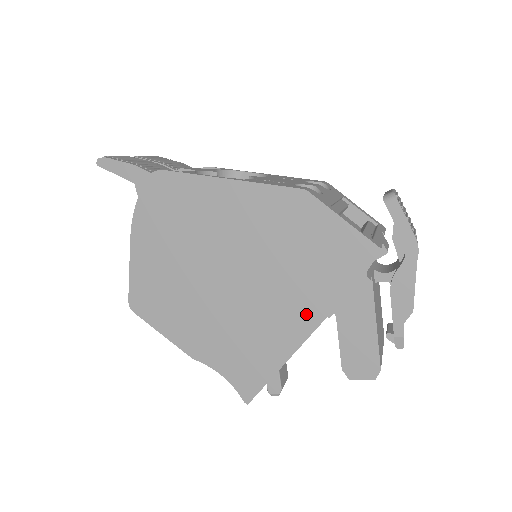
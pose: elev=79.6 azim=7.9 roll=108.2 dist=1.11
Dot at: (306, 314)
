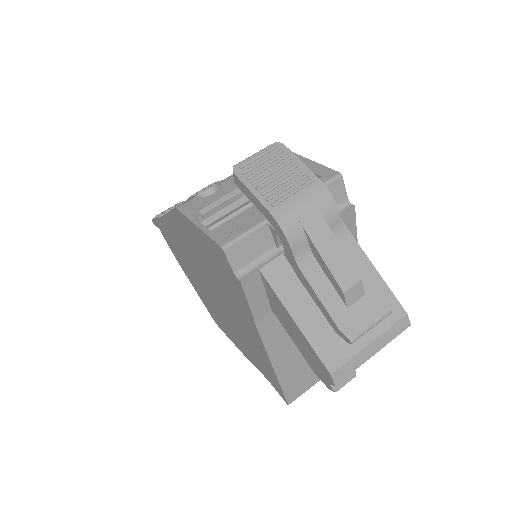
Dot at: (248, 321)
